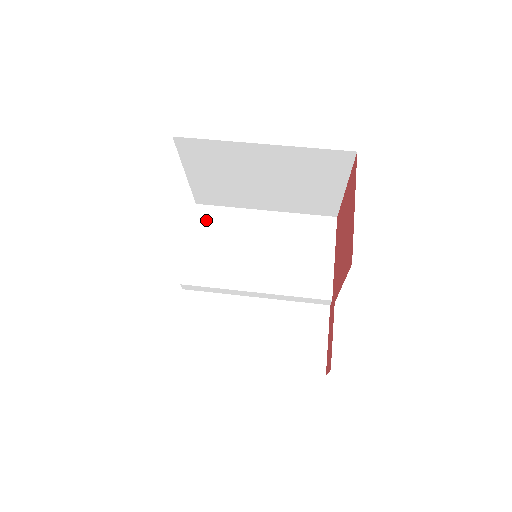
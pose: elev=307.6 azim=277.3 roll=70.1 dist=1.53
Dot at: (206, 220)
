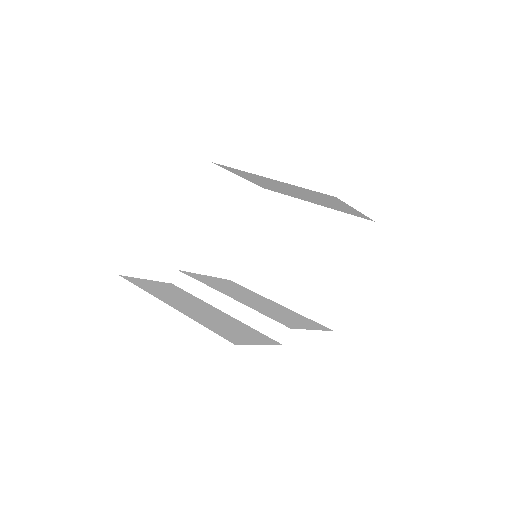
Dot at: (229, 282)
